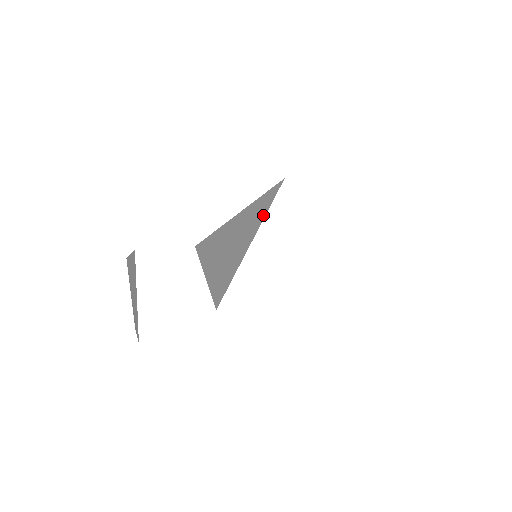
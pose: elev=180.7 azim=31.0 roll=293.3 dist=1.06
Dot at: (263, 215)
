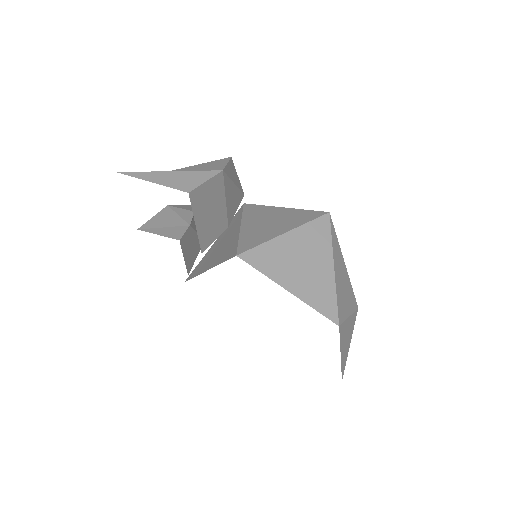
Dot at: (219, 262)
